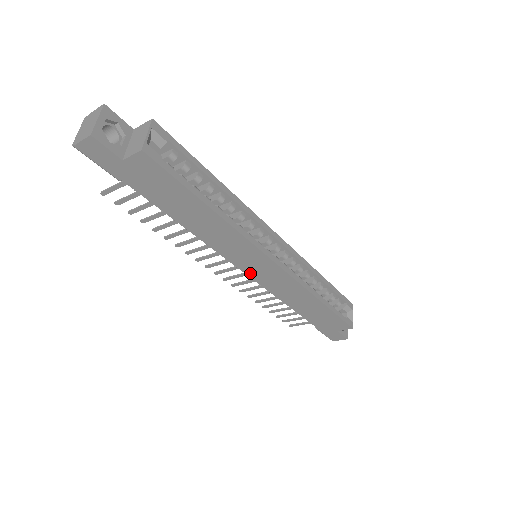
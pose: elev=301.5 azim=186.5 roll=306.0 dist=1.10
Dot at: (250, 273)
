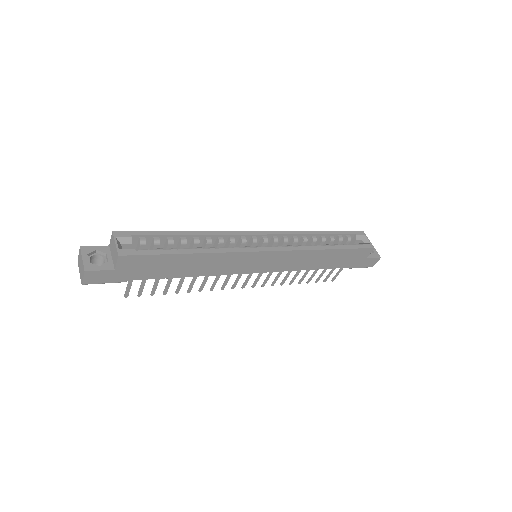
Dot at: (261, 270)
